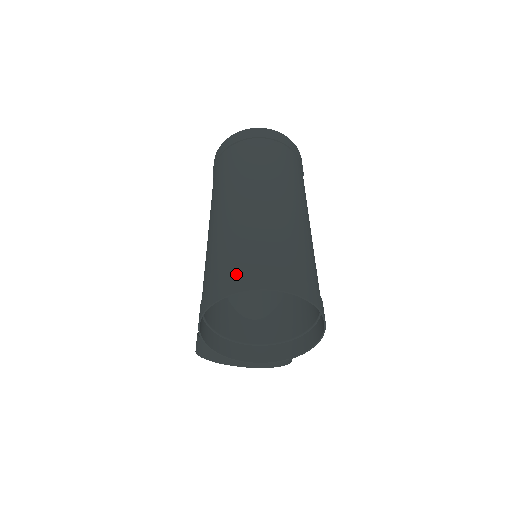
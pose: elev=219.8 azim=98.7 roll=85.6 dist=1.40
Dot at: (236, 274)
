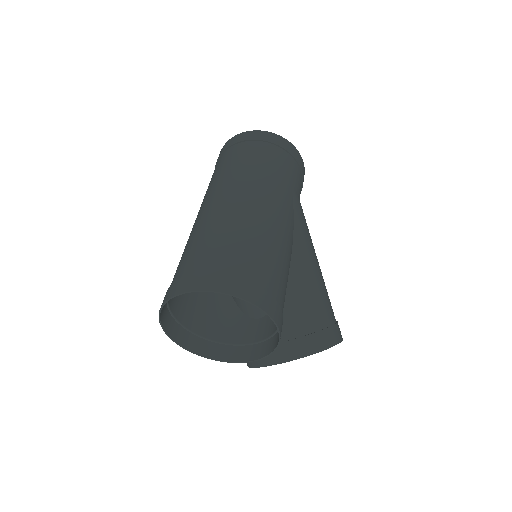
Dot at: (167, 290)
